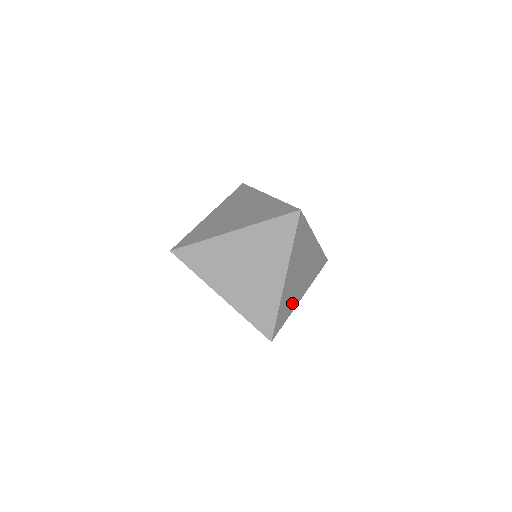
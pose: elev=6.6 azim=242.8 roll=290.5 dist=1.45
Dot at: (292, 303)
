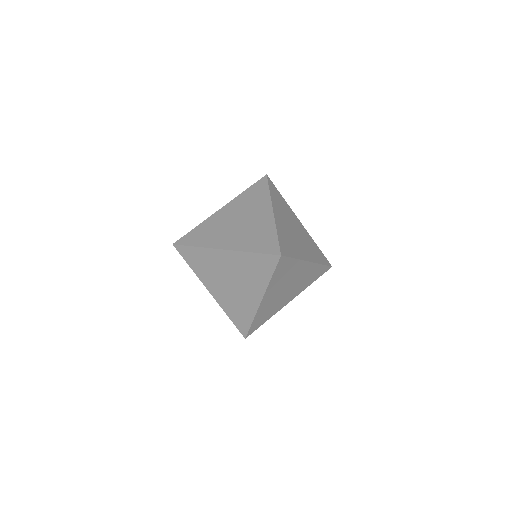
Dot at: (274, 309)
